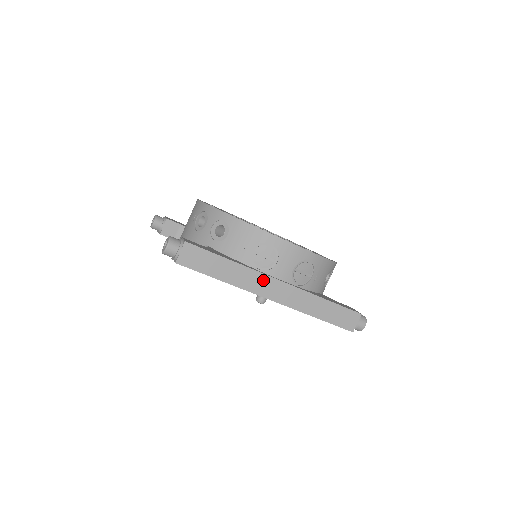
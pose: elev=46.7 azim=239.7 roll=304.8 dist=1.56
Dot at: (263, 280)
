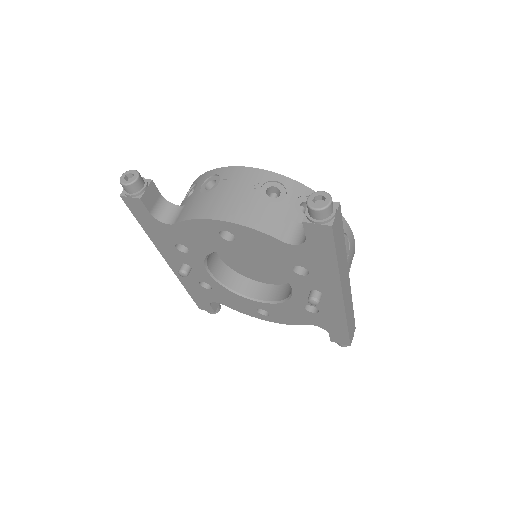
Dot at: (346, 273)
